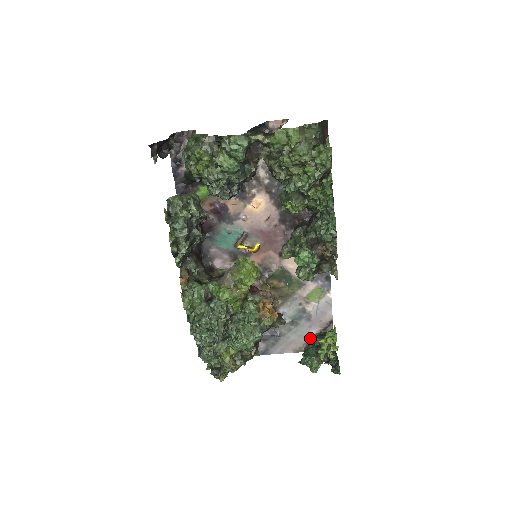
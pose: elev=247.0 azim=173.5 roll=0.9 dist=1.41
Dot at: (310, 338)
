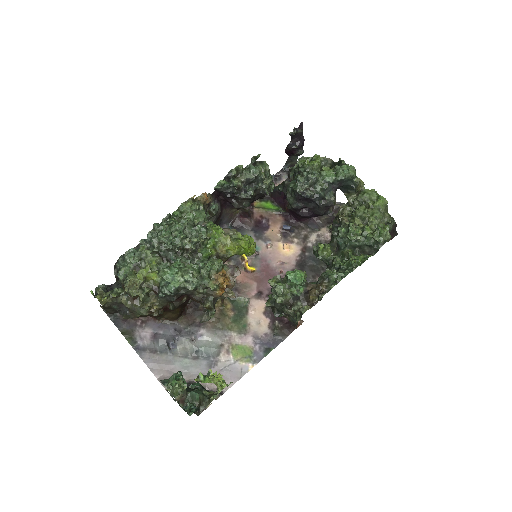
Dot at: (191, 381)
